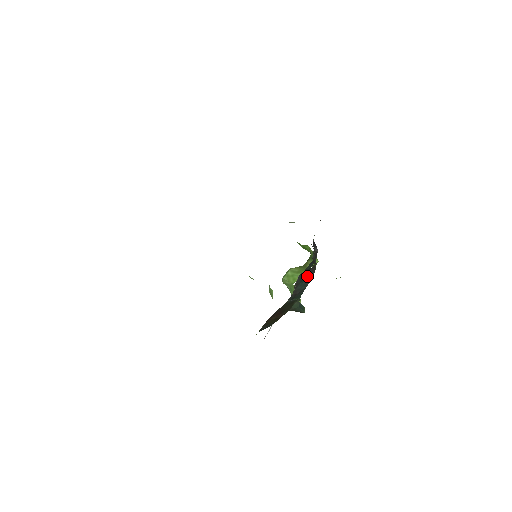
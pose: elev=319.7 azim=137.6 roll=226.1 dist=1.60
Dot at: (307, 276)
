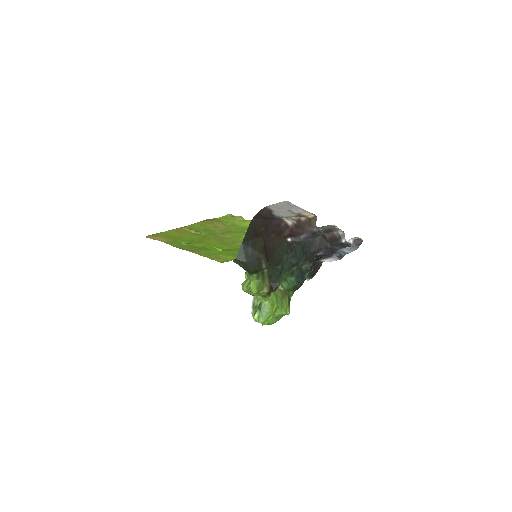
Dot at: (306, 253)
